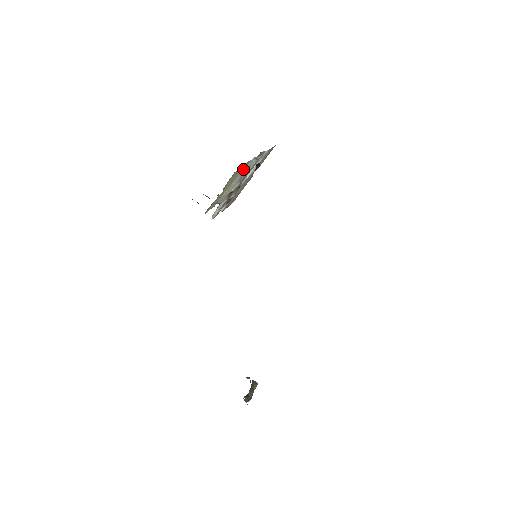
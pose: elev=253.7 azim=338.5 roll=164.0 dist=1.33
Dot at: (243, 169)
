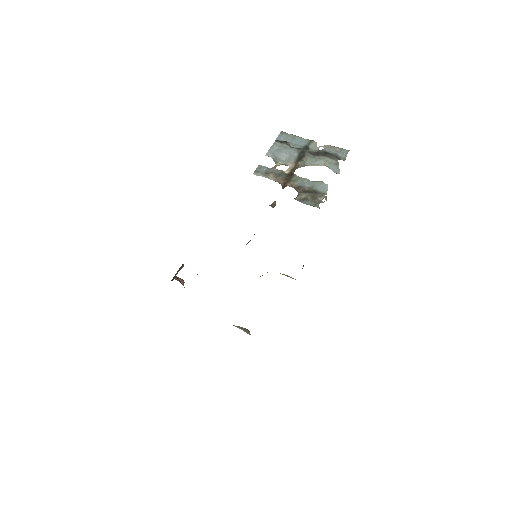
Dot at: occluded
